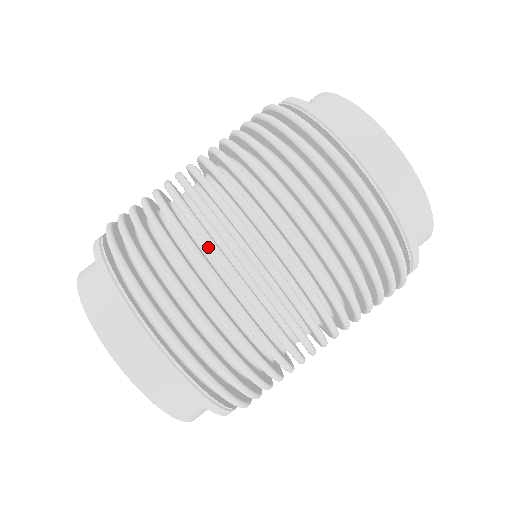
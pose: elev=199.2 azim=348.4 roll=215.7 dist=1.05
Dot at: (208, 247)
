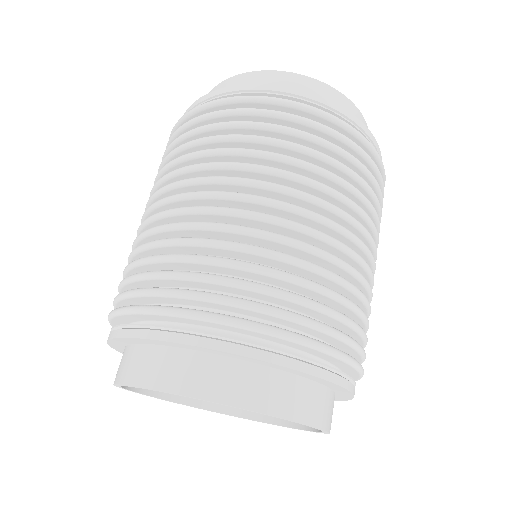
Dot at: (140, 239)
